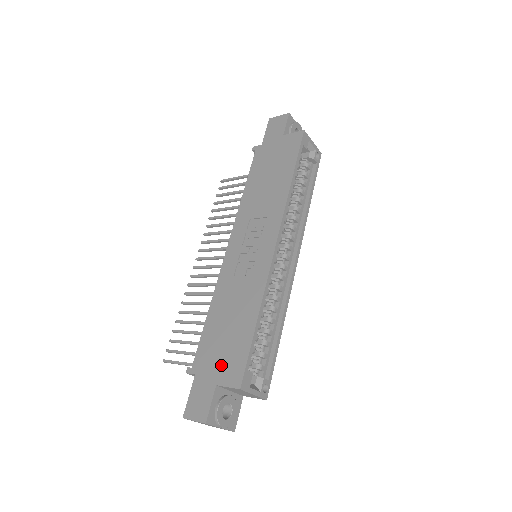
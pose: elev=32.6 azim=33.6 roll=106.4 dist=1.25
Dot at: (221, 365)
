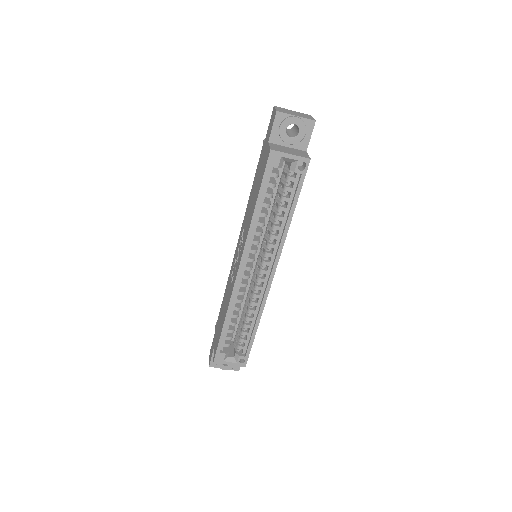
Dot at: (216, 338)
